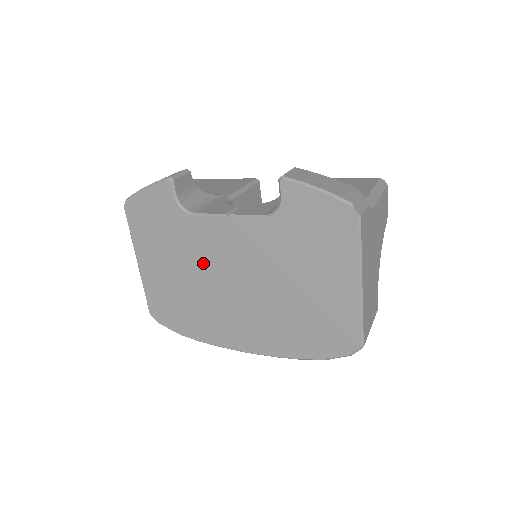
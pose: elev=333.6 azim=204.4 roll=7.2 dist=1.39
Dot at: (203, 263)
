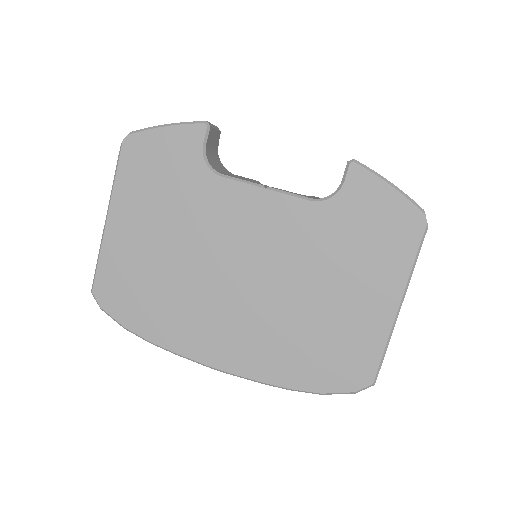
Dot at: (206, 238)
